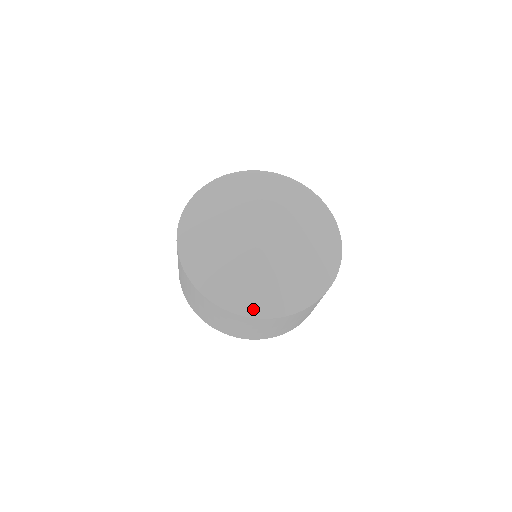
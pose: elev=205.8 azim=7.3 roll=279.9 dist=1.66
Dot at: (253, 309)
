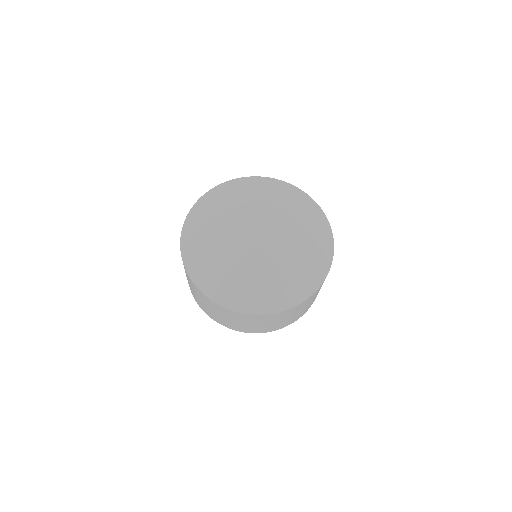
Dot at: (314, 282)
